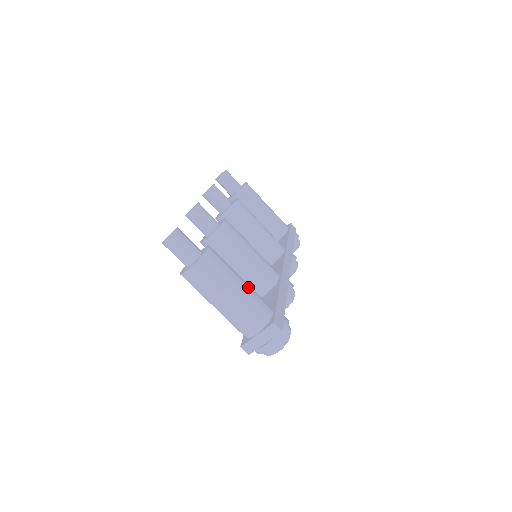
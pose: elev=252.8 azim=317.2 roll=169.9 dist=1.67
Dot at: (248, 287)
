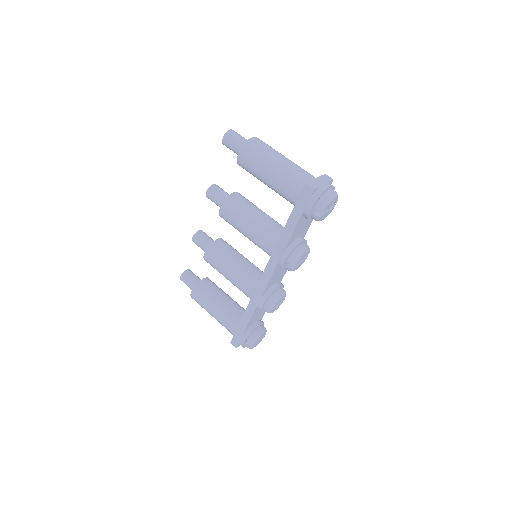
Dot at: occluded
